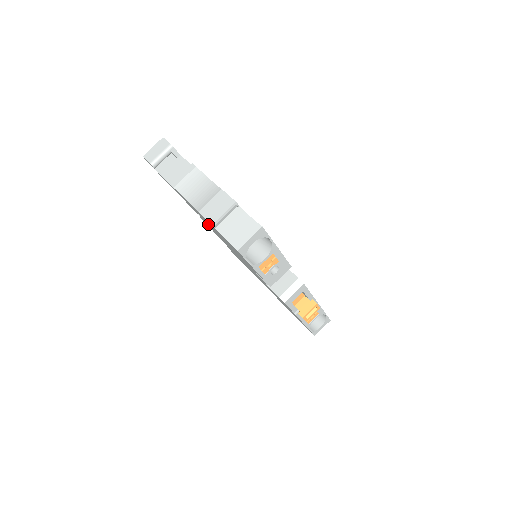
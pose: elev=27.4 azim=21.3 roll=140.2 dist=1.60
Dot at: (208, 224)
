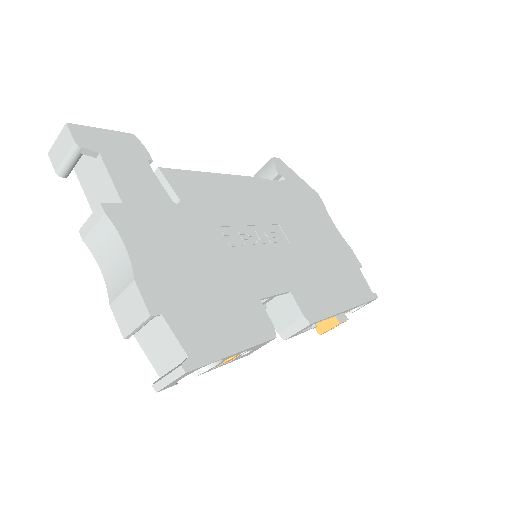
Dot at: occluded
